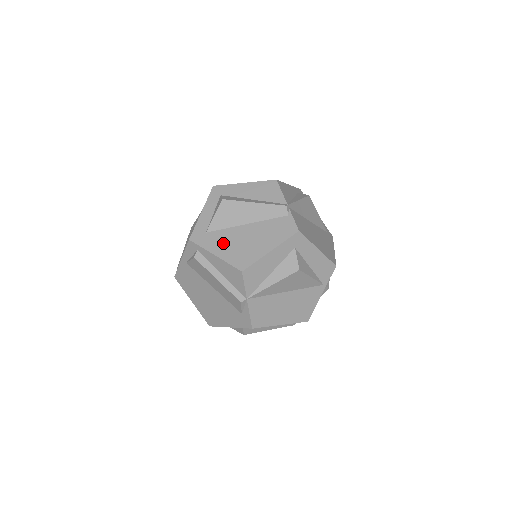
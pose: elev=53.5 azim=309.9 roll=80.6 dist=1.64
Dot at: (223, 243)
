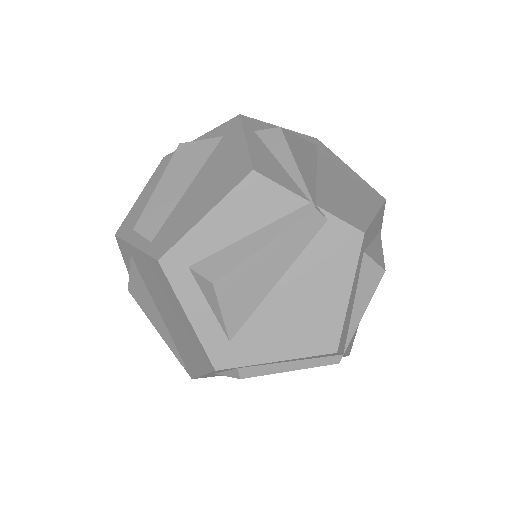
Dot at: (271, 337)
